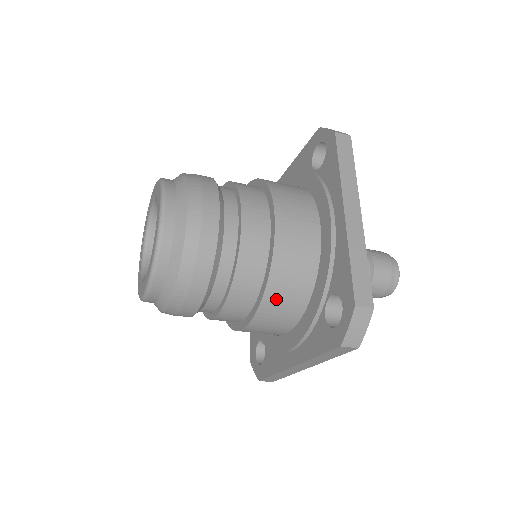
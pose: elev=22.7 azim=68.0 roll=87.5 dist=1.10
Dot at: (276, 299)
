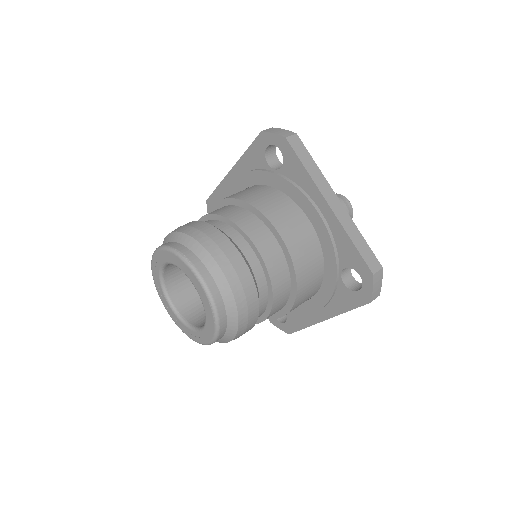
Dot at: occluded
